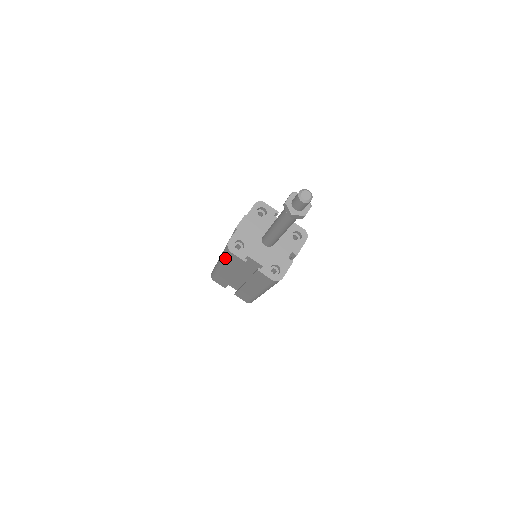
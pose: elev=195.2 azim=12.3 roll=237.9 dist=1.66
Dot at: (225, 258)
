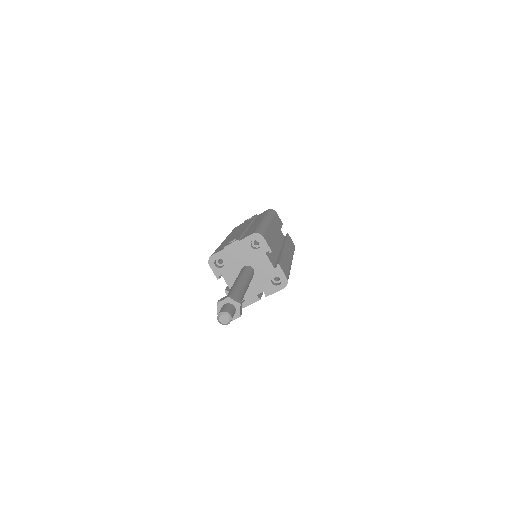
Dot at: occluded
